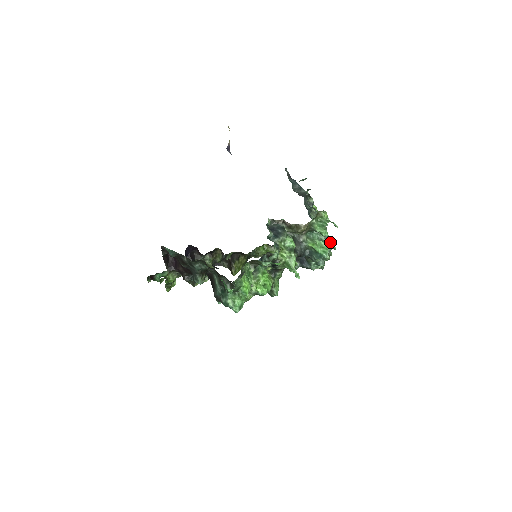
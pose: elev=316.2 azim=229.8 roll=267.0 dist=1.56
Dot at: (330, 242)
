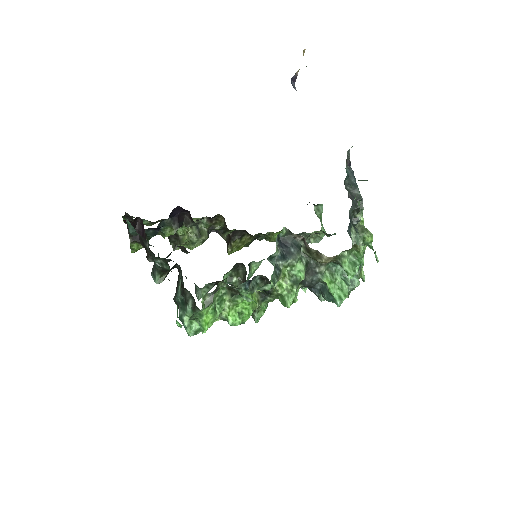
Dot at: occluded
